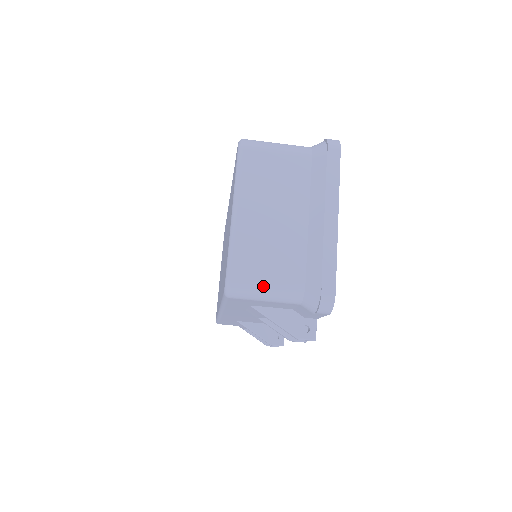
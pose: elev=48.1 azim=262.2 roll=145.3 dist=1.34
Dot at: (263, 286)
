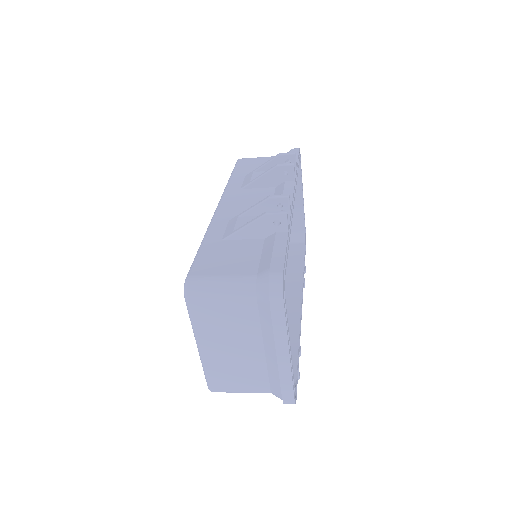
Dot at: (237, 392)
